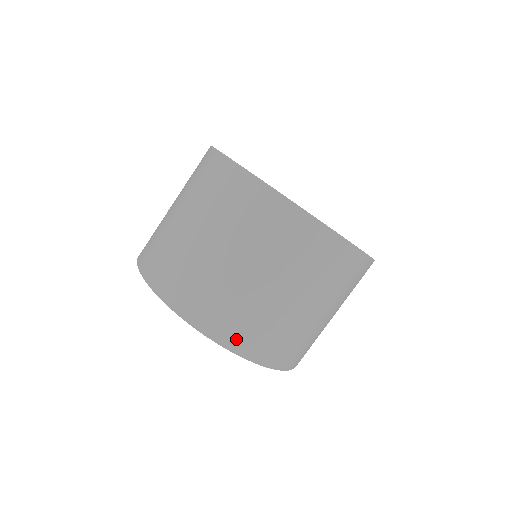
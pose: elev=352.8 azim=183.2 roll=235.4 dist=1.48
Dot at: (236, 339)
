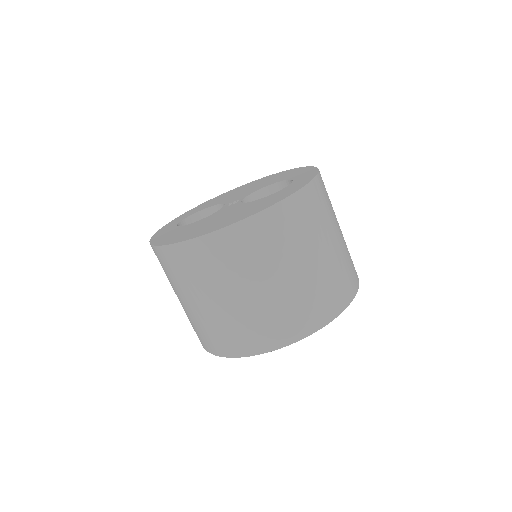
Dot at: (277, 338)
